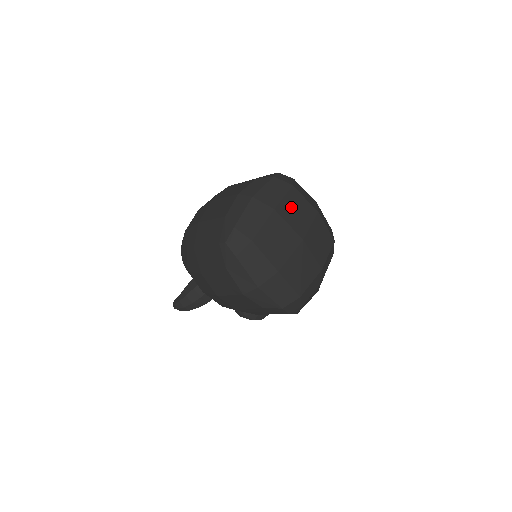
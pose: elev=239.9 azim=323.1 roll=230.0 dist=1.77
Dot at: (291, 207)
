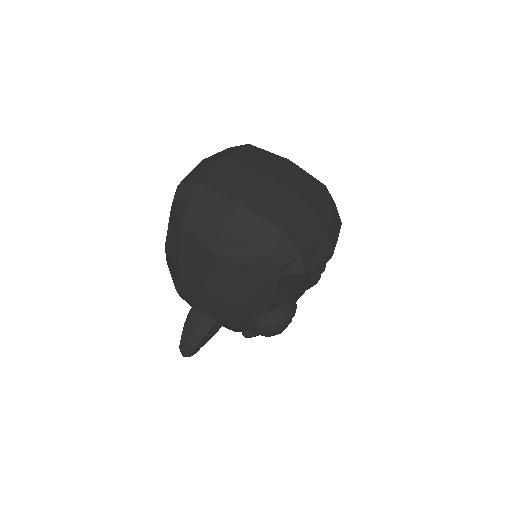
Dot at: (248, 155)
